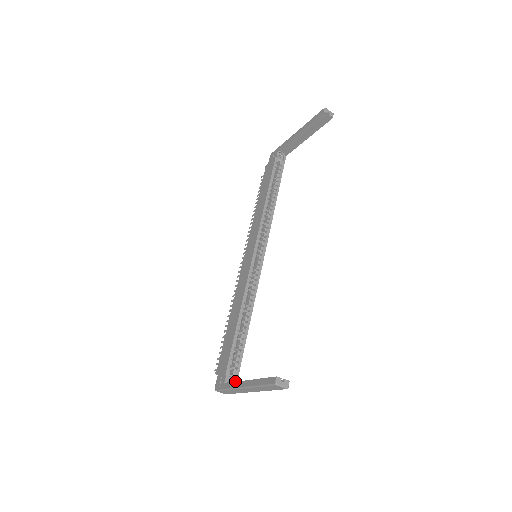
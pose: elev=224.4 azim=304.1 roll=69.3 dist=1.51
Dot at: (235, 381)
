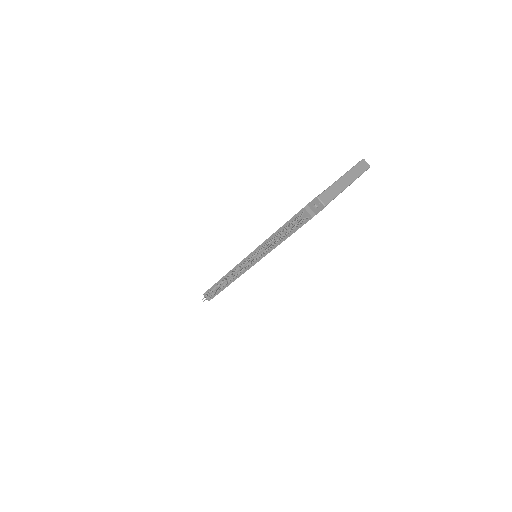
Dot at: occluded
